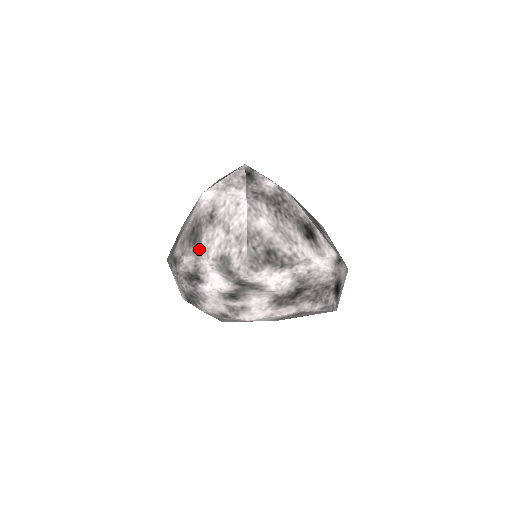
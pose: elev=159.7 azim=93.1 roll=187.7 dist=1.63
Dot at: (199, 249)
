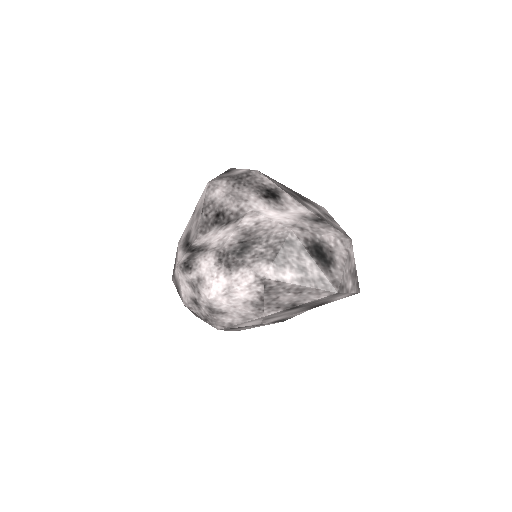
Dot at: occluded
